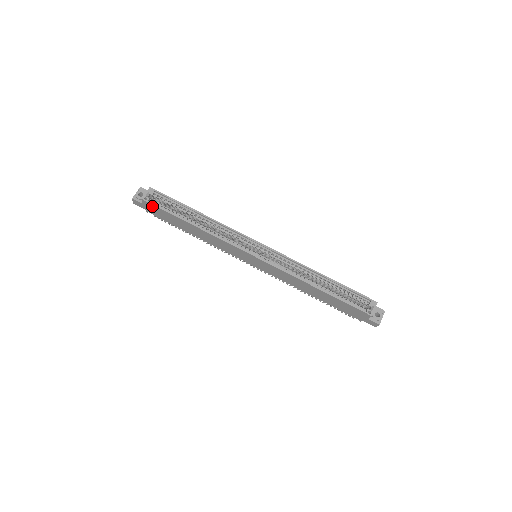
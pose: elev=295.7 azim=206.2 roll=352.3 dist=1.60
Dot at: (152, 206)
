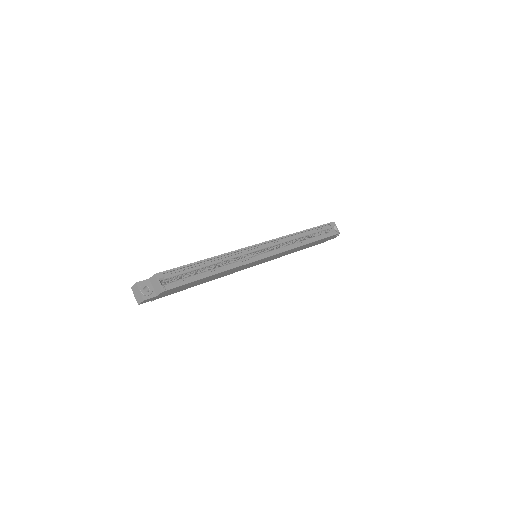
Dot at: (172, 290)
